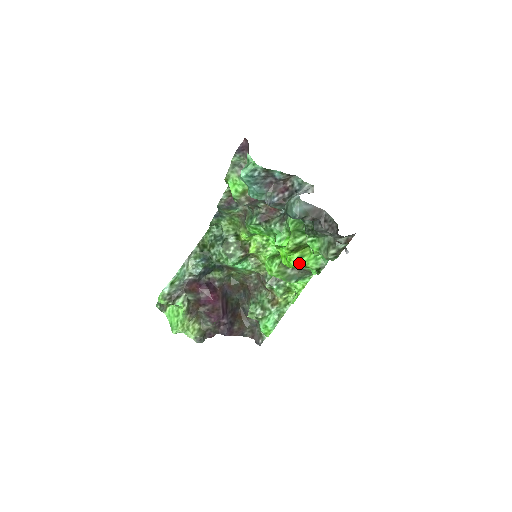
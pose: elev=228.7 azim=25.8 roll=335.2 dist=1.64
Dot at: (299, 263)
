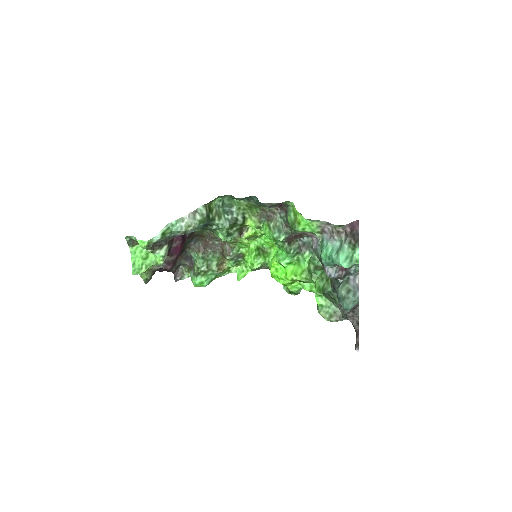
Dot at: (286, 285)
